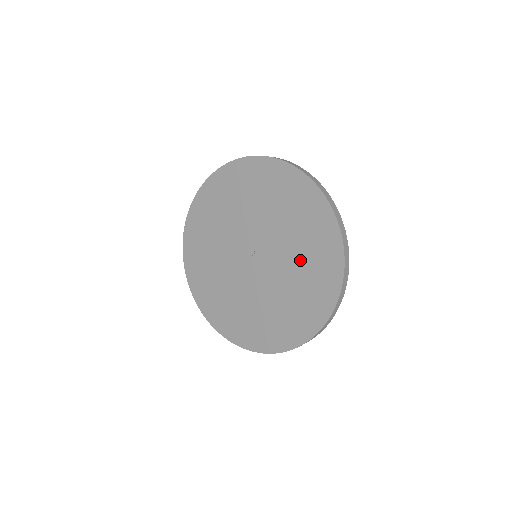
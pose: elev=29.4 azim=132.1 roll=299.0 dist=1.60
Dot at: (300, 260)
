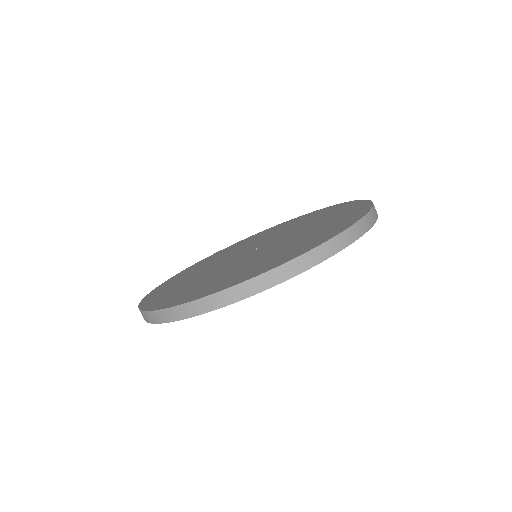
Dot at: (315, 227)
